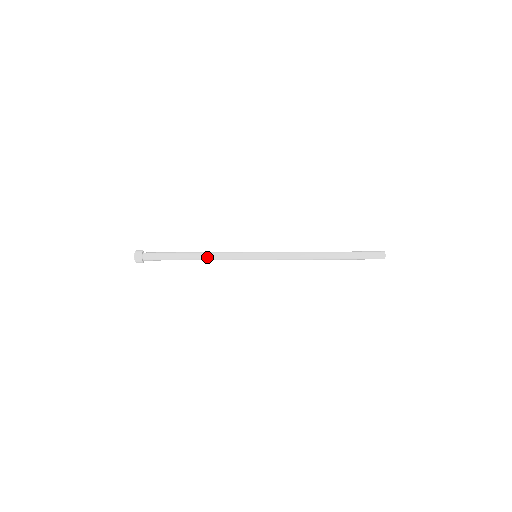
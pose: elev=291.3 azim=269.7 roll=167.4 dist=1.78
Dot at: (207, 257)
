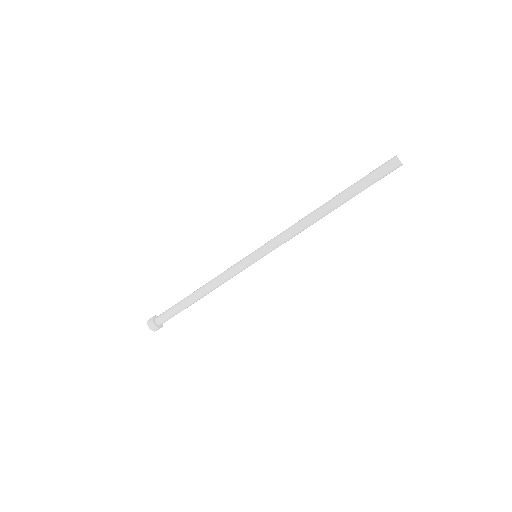
Dot at: occluded
